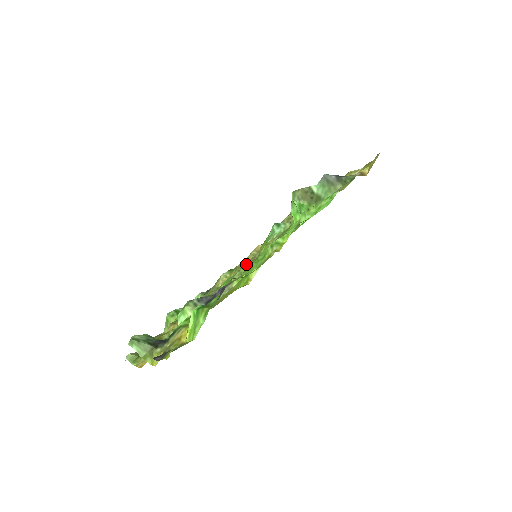
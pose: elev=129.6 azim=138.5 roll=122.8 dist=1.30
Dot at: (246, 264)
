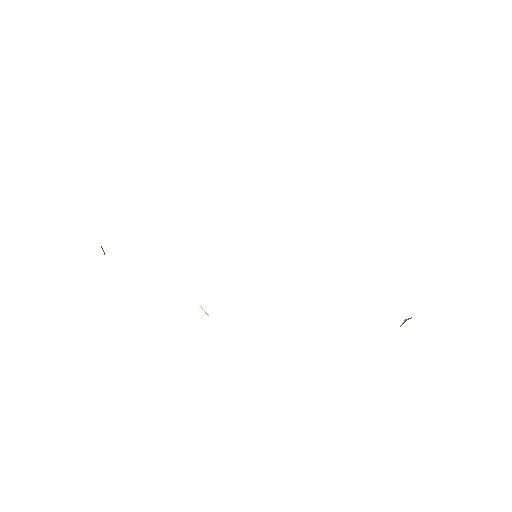
Dot at: occluded
